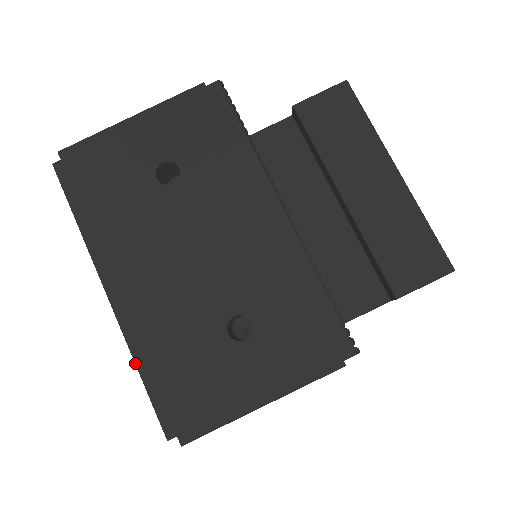
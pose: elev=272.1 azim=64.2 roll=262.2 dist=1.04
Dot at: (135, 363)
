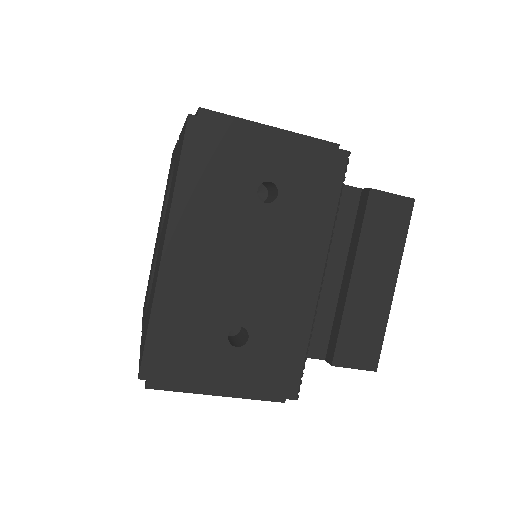
Dot at: (151, 313)
